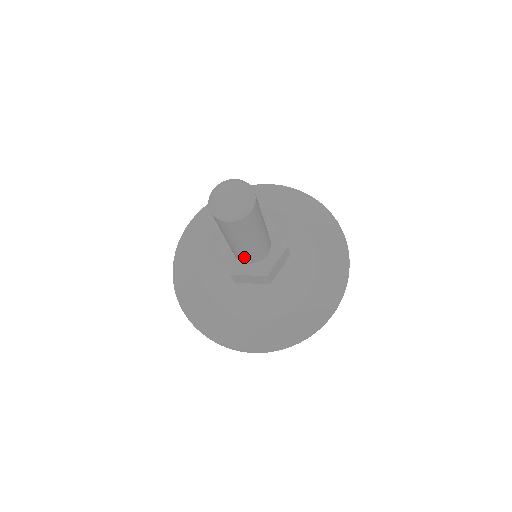
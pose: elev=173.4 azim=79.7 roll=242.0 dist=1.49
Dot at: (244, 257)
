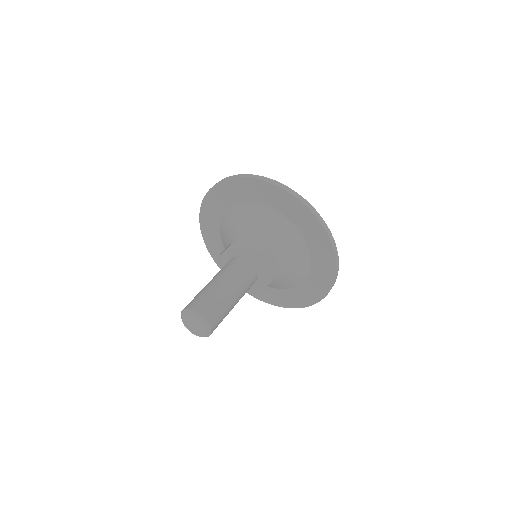
Dot at: occluded
